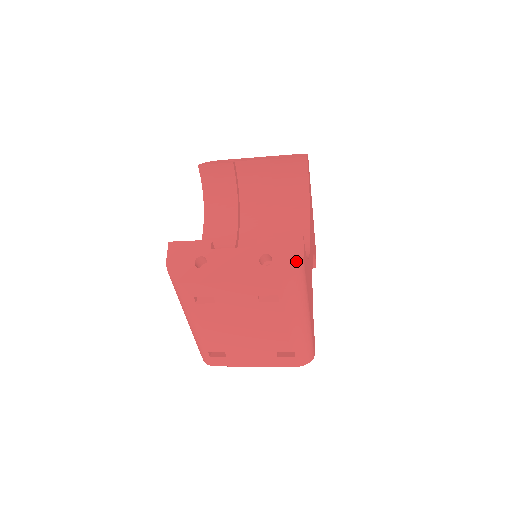
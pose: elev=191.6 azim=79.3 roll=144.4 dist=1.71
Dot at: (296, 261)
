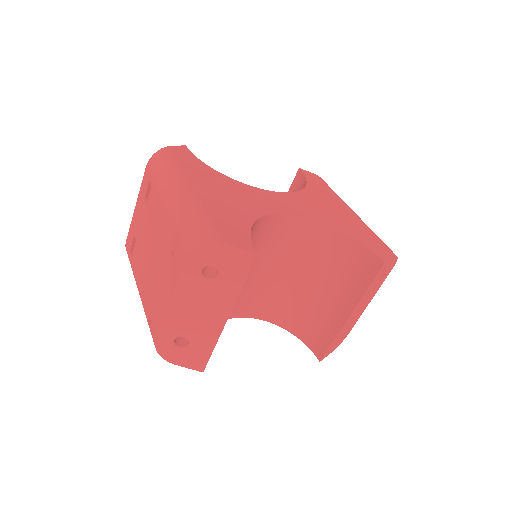
Dot at: occluded
